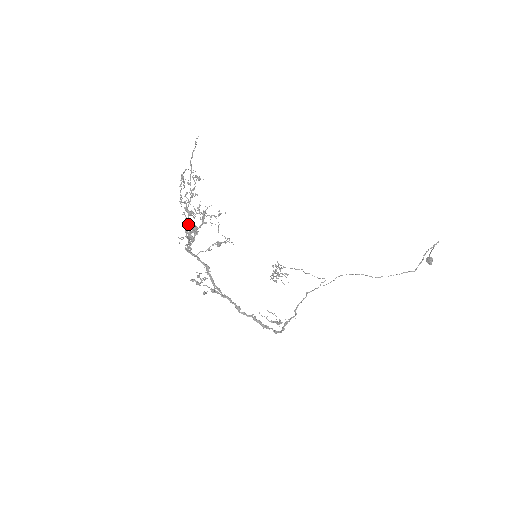
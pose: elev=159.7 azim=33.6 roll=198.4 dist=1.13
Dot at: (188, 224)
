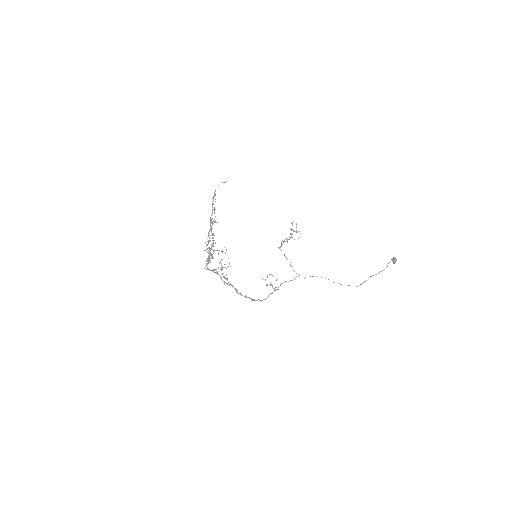
Dot at: (212, 238)
